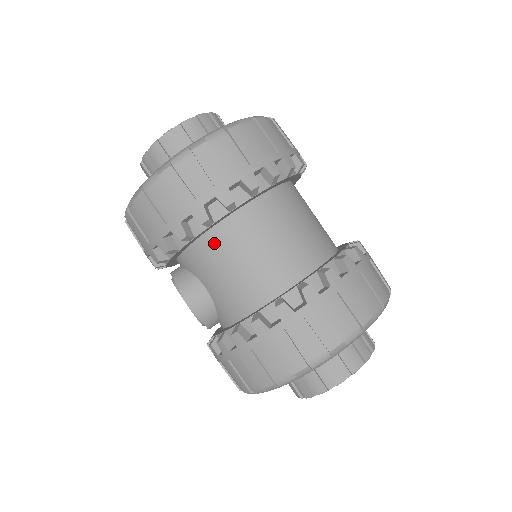
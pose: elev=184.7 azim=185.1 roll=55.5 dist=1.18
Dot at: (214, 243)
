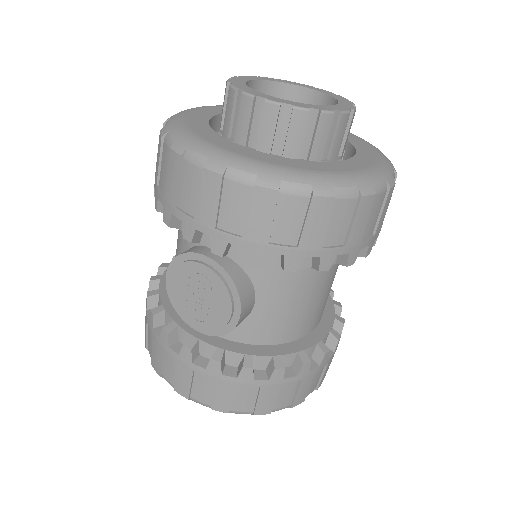
Dot at: (313, 271)
